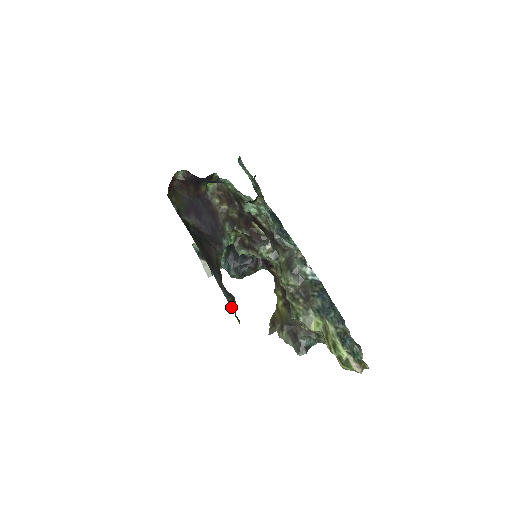
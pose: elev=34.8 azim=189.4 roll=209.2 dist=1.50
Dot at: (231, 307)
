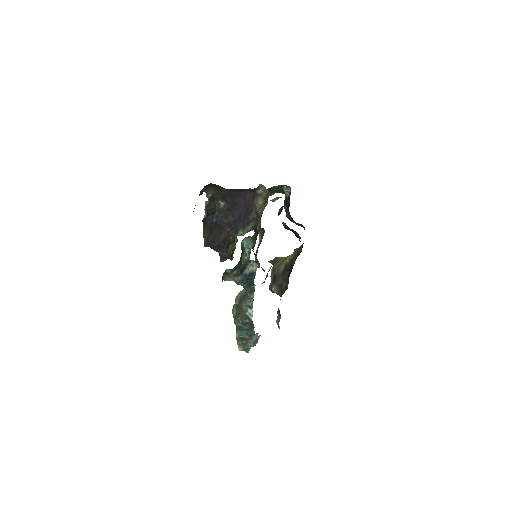
Dot at: (220, 260)
